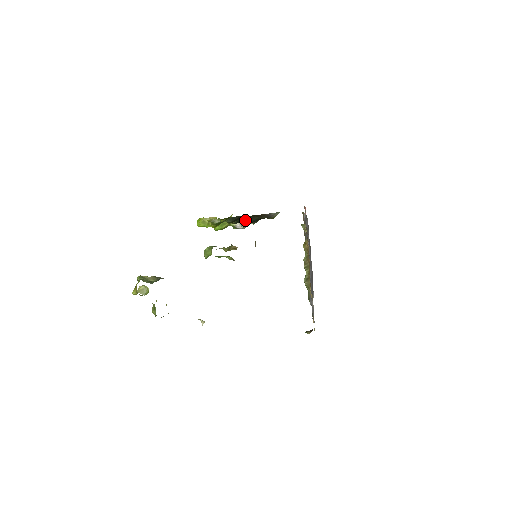
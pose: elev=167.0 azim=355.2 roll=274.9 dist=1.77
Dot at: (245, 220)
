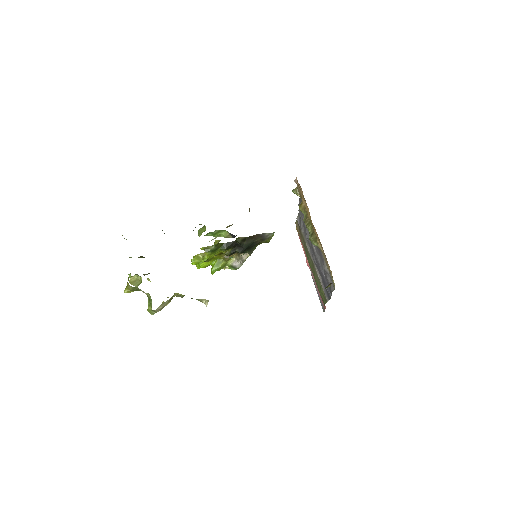
Dot at: (240, 243)
